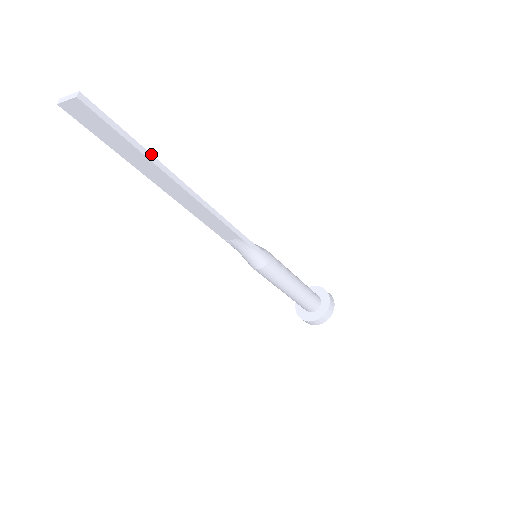
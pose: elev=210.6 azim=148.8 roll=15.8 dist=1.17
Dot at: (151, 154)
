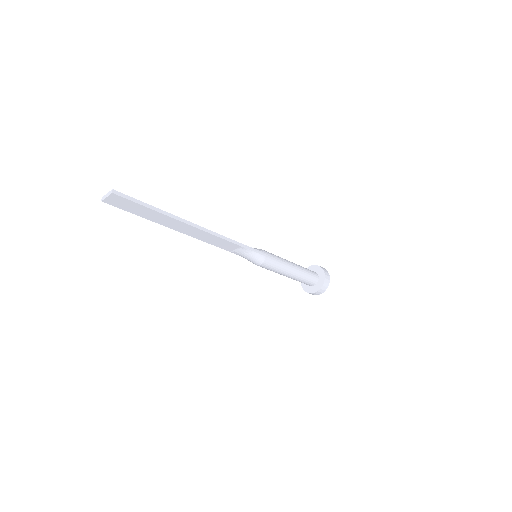
Dot at: (164, 211)
